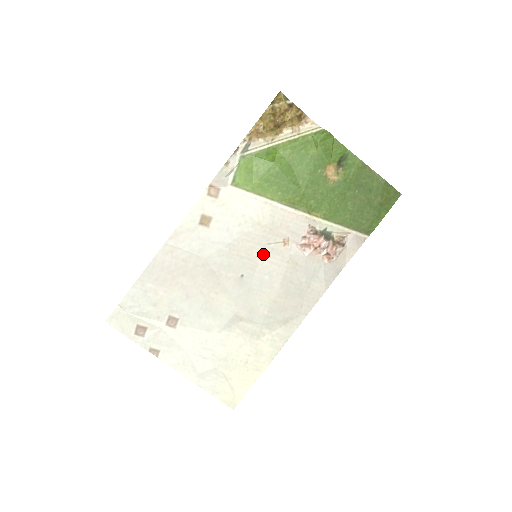
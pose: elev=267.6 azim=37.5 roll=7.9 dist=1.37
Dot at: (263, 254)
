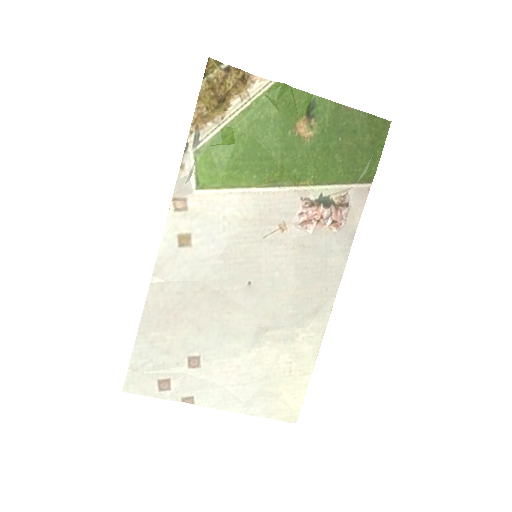
Dot at: (263, 251)
